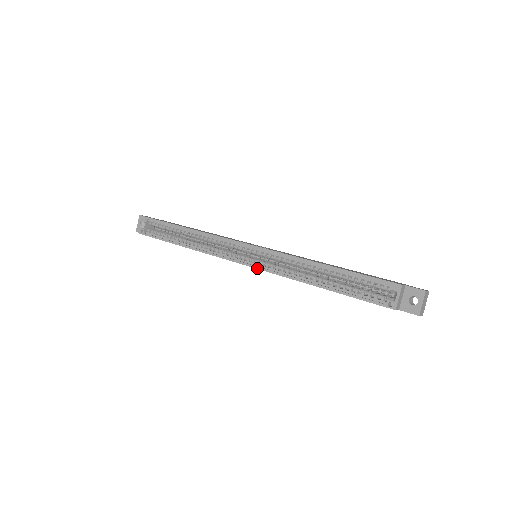
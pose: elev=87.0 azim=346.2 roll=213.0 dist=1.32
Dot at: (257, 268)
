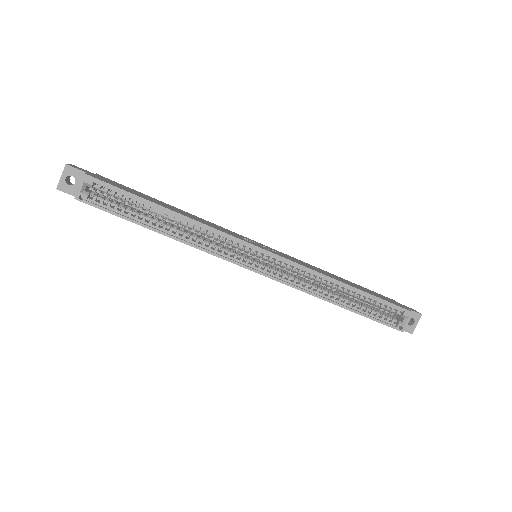
Dot at: (273, 279)
